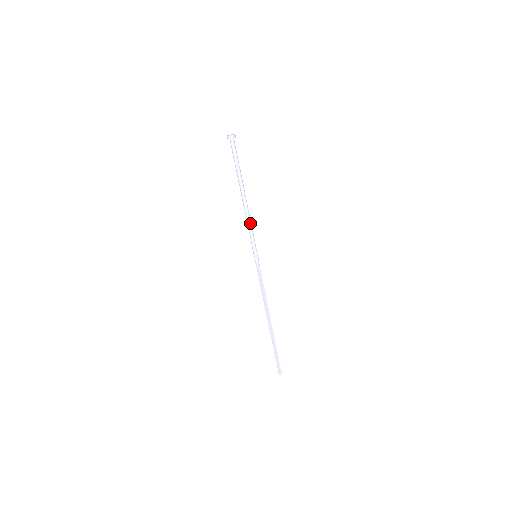
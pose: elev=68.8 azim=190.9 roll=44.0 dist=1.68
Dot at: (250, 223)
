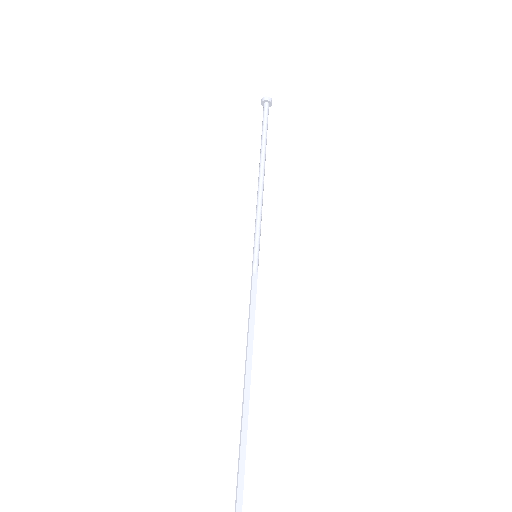
Dot at: (260, 204)
